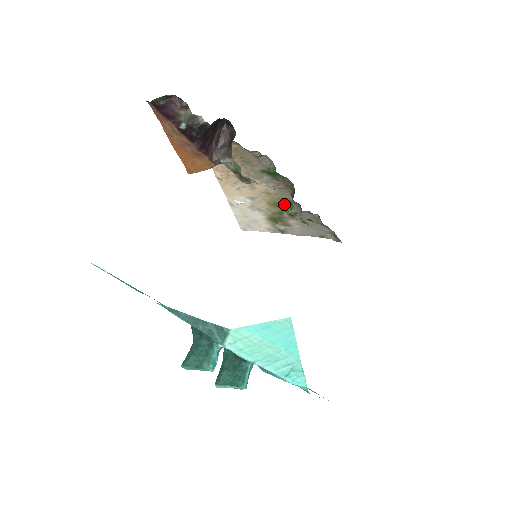
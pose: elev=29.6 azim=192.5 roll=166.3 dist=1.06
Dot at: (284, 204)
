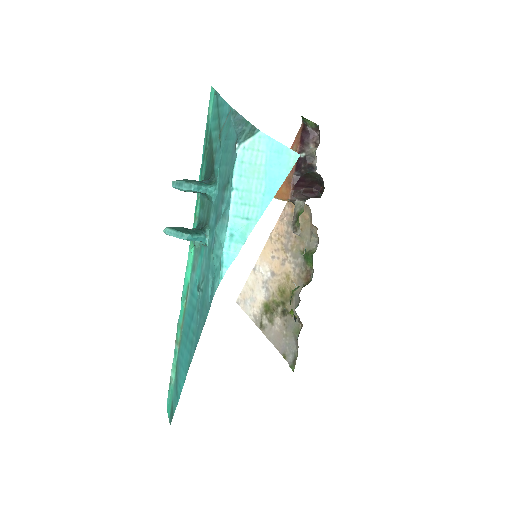
Dot at: (289, 297)
